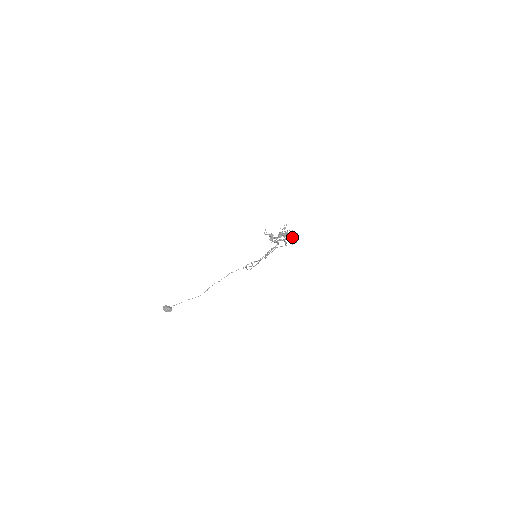
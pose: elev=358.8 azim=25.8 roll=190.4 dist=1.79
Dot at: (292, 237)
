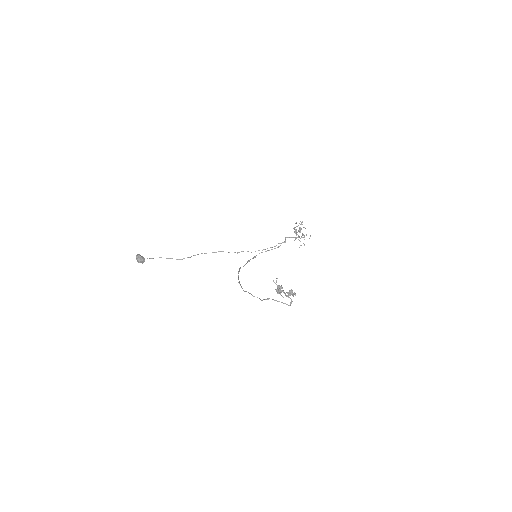
Dot at: (304, 236)
